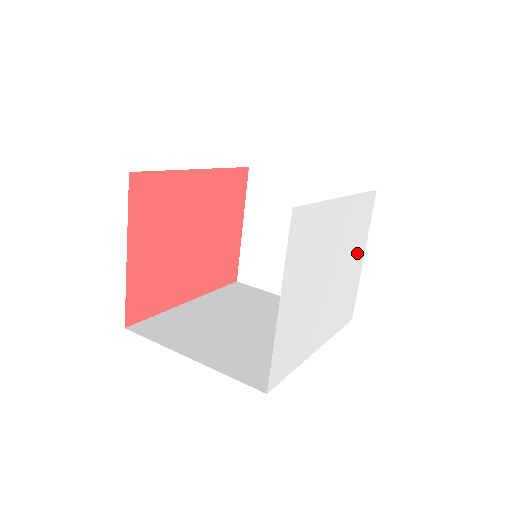
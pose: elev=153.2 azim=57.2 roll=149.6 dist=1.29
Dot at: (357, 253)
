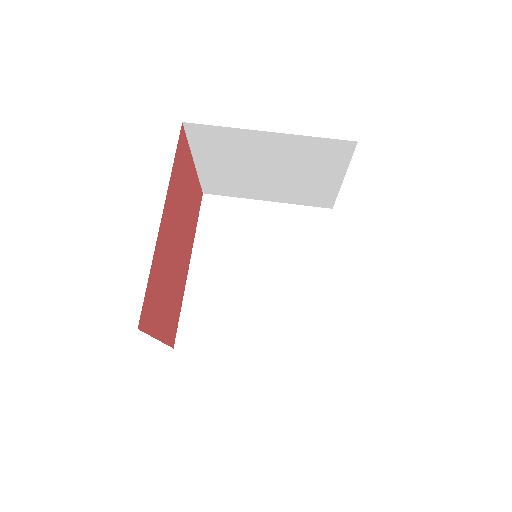
Dot at: occluded
